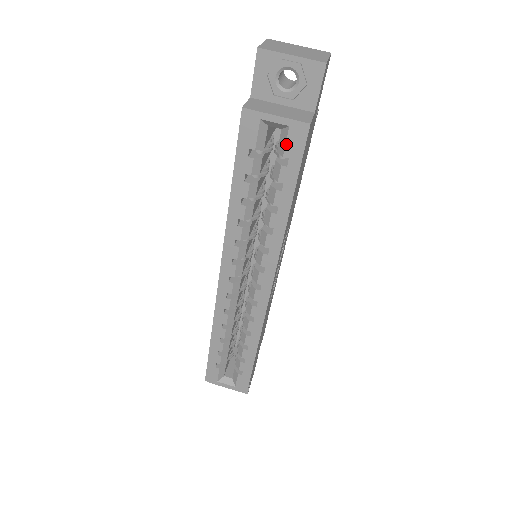
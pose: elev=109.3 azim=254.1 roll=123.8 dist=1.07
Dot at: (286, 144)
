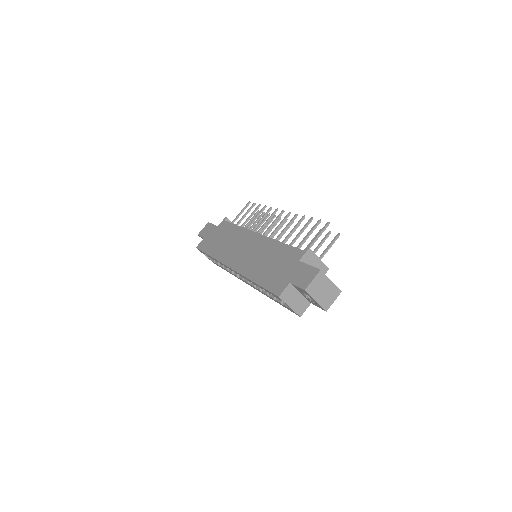
Dot at: (287, 307)
